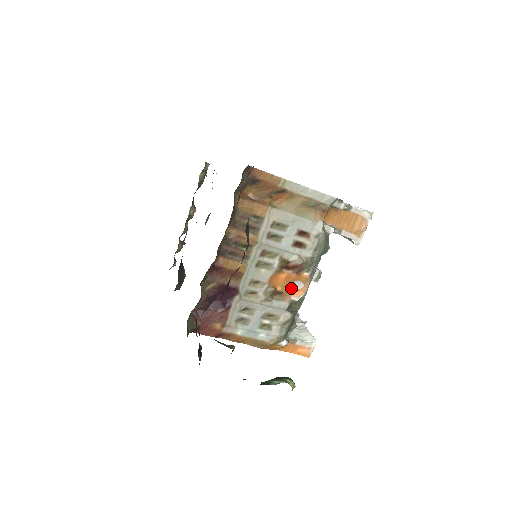
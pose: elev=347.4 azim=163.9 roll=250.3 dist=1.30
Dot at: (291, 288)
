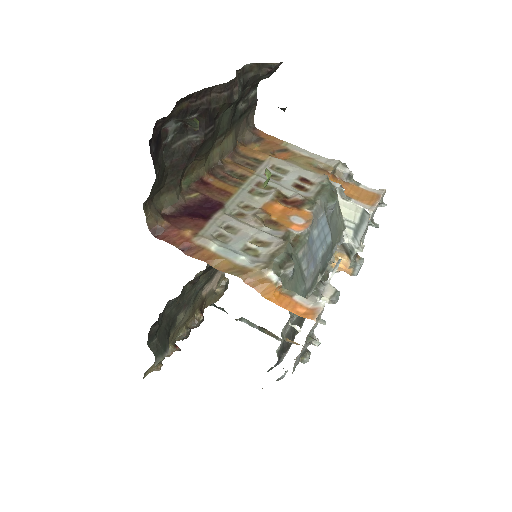
Dot at: (289, 221)
